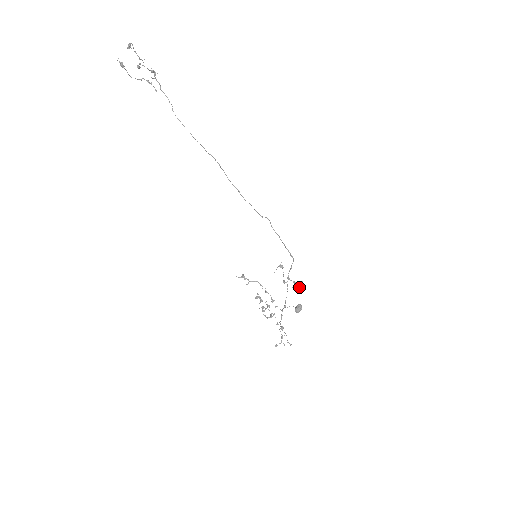
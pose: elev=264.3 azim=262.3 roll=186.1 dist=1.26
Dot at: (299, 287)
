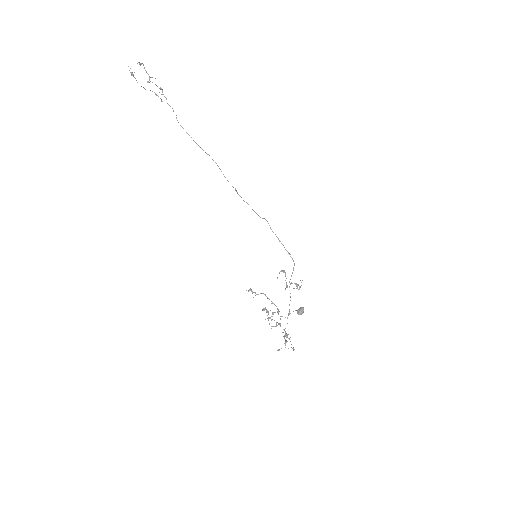
Dot at: occluded
